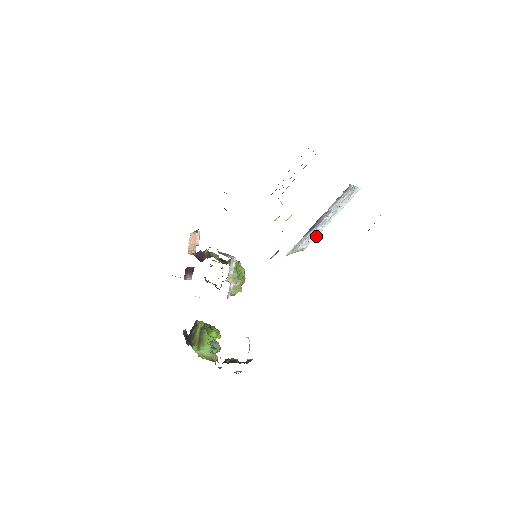
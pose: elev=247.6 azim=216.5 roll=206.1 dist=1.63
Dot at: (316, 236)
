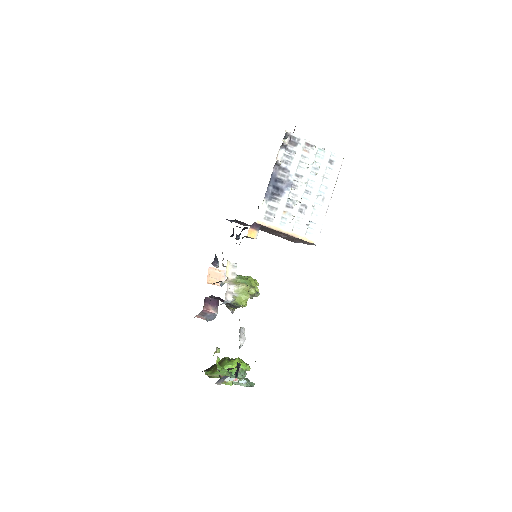
Dot at: (322, 223)
